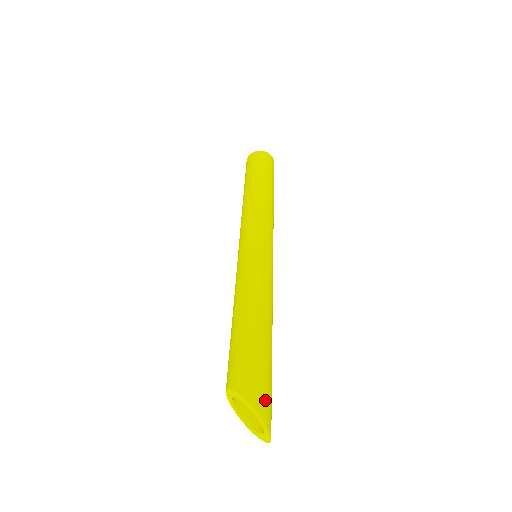
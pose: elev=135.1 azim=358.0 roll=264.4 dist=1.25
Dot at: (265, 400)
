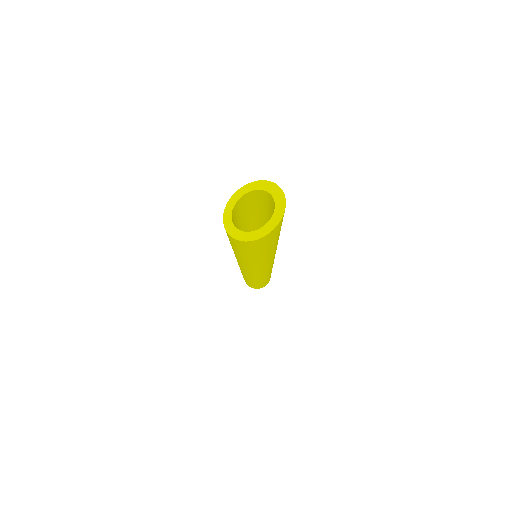
Dot at: occluded
